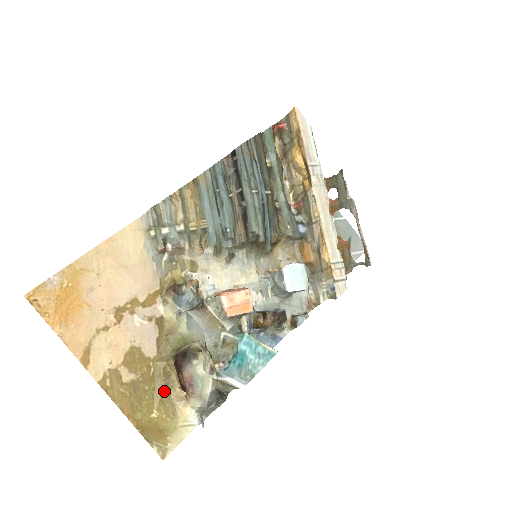
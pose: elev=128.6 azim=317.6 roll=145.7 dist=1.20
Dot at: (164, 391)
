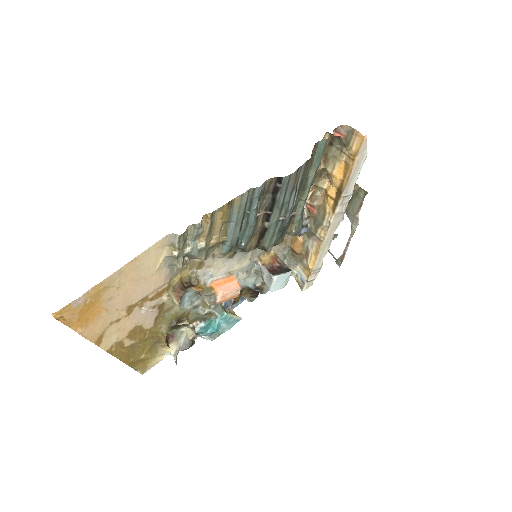
Dot at: (153, 345)
